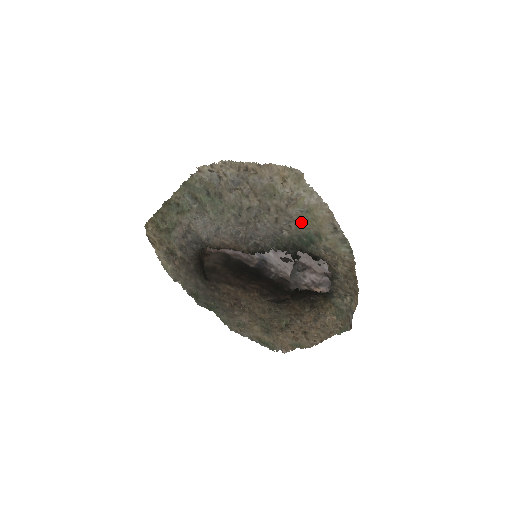
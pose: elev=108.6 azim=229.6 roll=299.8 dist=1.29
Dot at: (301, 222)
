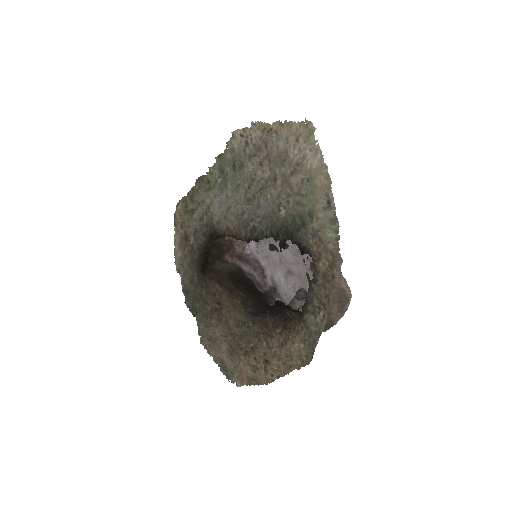
Dot at: (300, 198)
